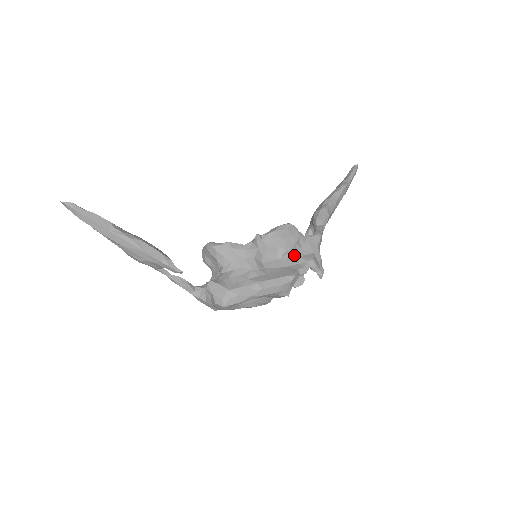
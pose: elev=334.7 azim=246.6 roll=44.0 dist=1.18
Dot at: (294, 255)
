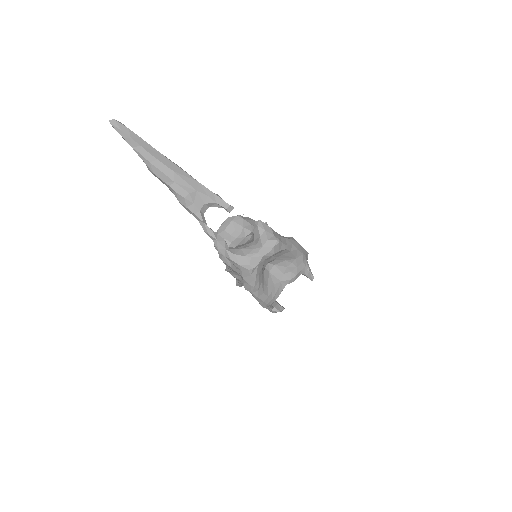
Dot at: occluded
